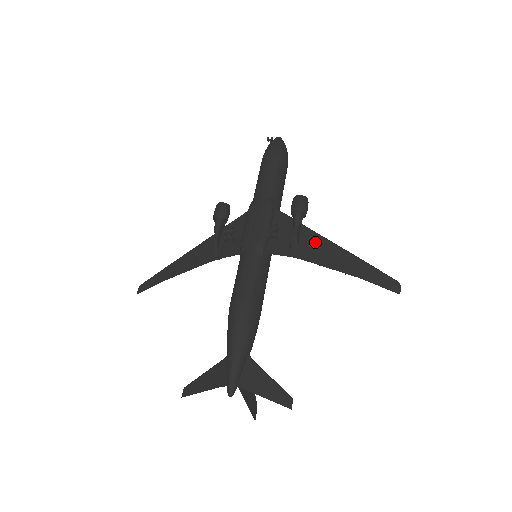
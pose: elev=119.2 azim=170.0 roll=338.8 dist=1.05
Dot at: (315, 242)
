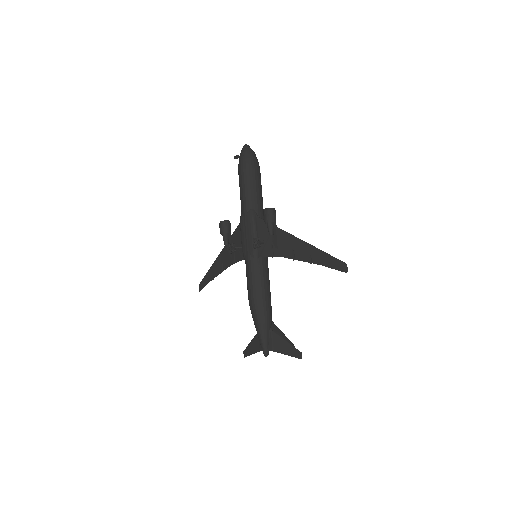
Dot at: (287, 241)
